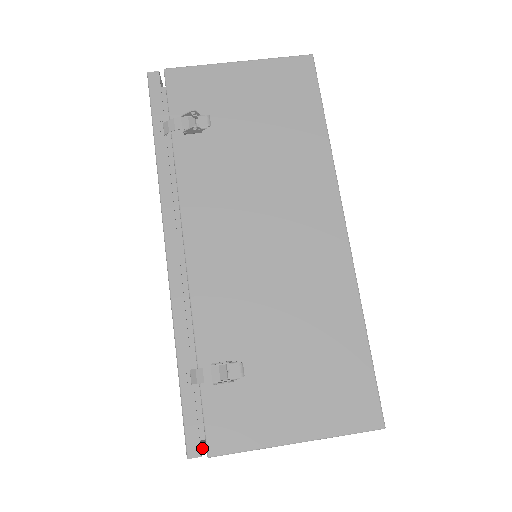
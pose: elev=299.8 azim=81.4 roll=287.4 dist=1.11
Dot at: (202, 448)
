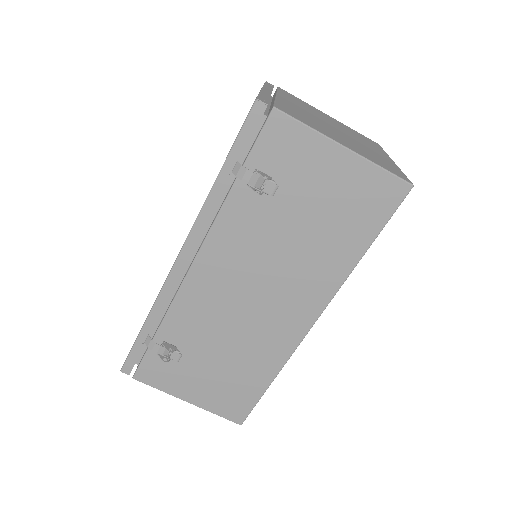
Dot at: occluded
